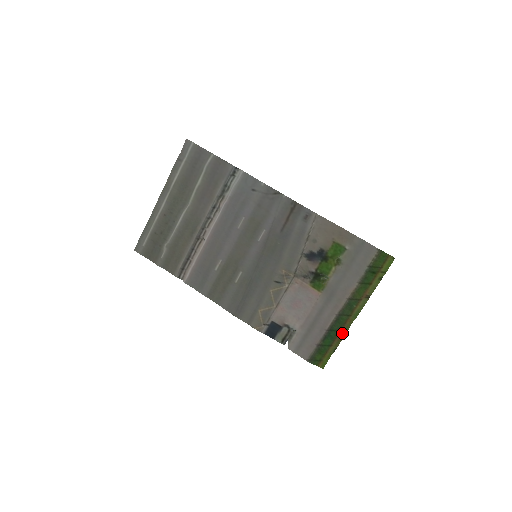
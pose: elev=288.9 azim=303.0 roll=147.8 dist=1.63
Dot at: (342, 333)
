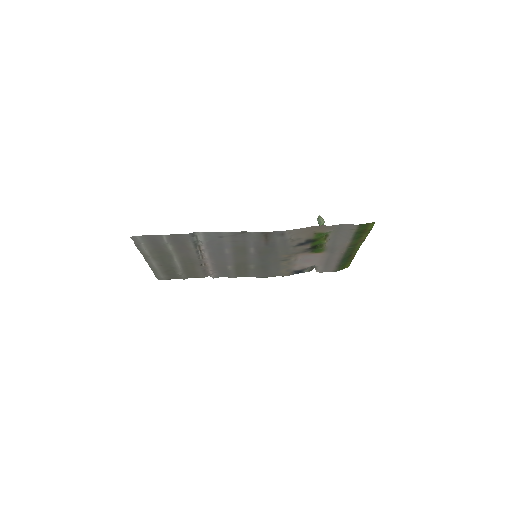
Dot at: (353, 255)
